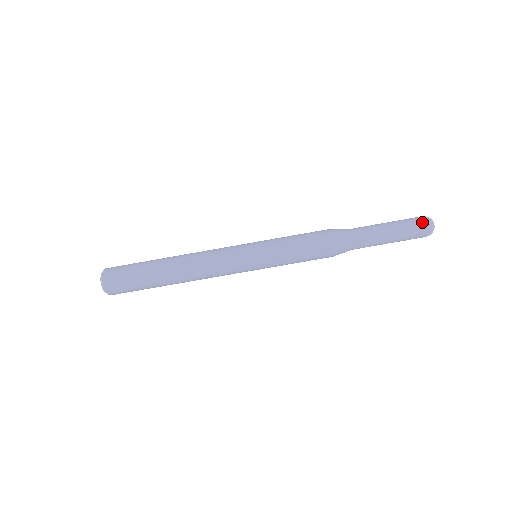
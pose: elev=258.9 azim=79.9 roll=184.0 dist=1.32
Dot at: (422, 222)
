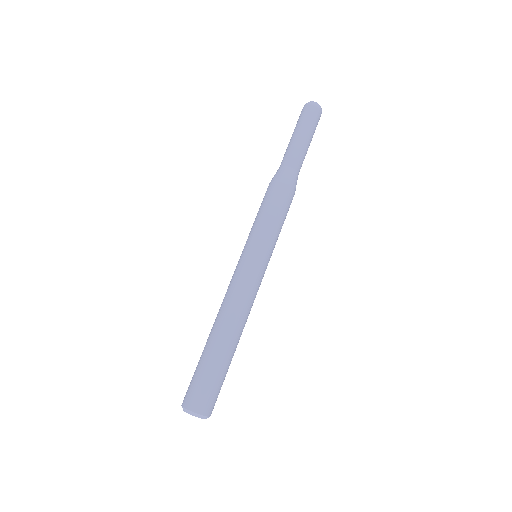
Dot at: (311, 109)
